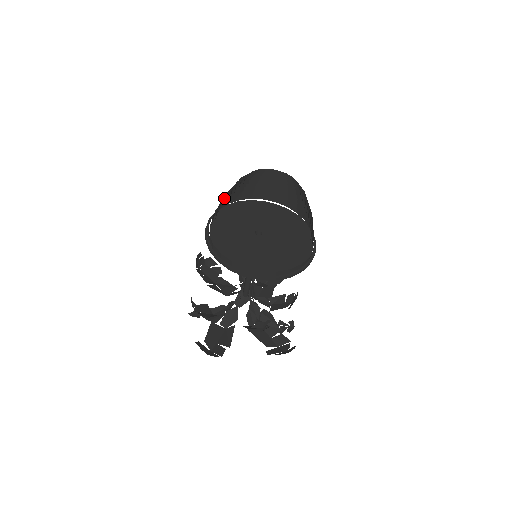
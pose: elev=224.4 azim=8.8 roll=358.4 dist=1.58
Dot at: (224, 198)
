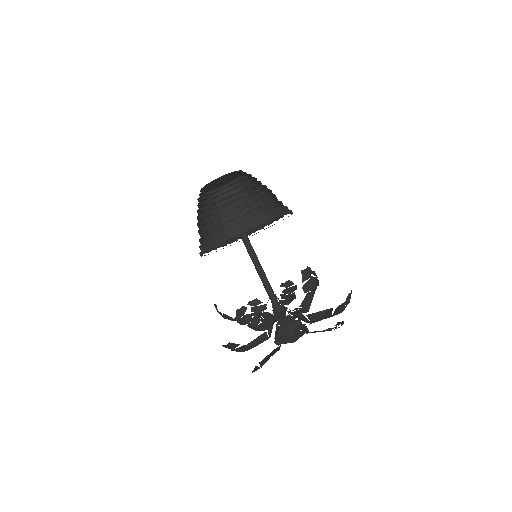
Dot at: occluded
